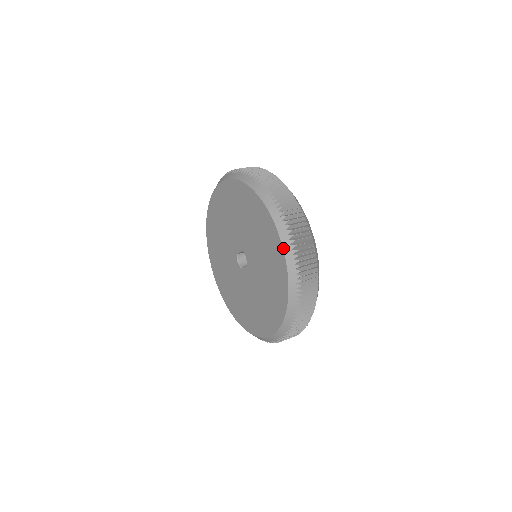
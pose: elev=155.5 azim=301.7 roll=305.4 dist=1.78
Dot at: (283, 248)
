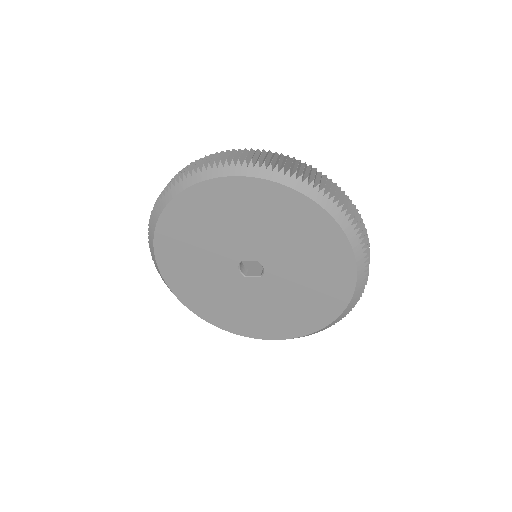
Dot at: (357, 277)
